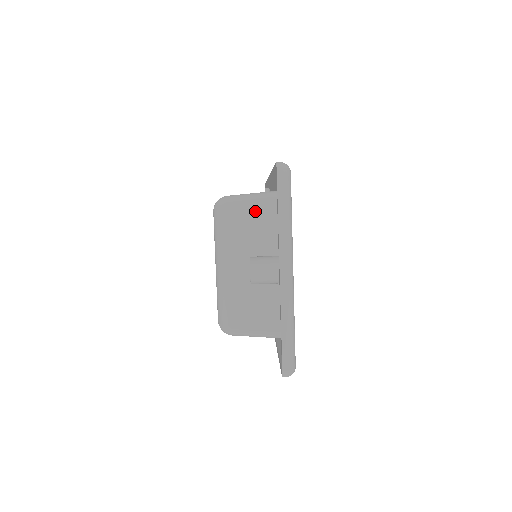
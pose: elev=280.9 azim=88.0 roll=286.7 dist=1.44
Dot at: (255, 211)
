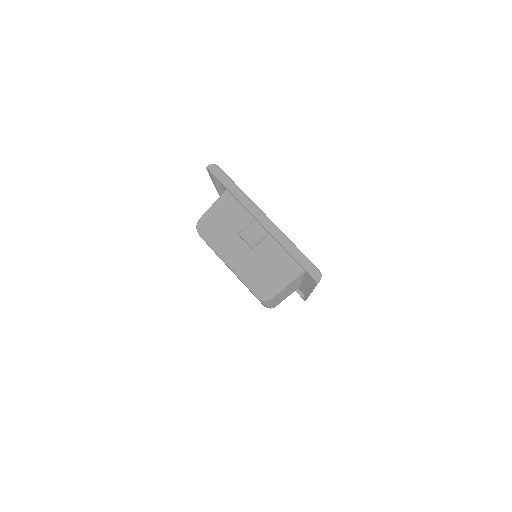
Dot at: (221, 211)
